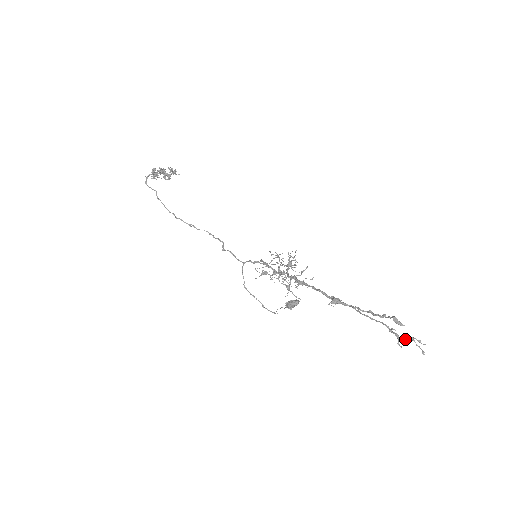
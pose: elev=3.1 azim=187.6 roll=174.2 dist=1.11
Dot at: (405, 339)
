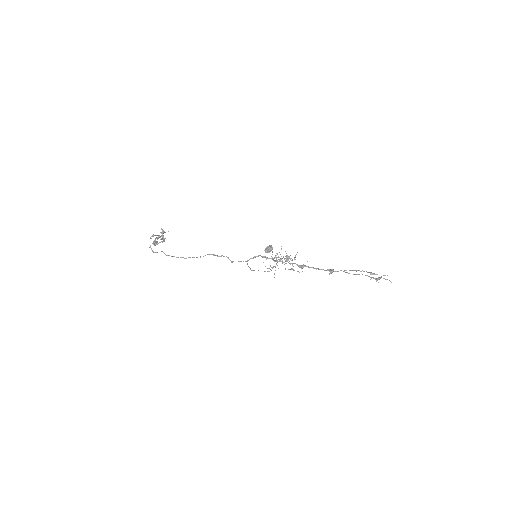
Dot at: (379, 279)
